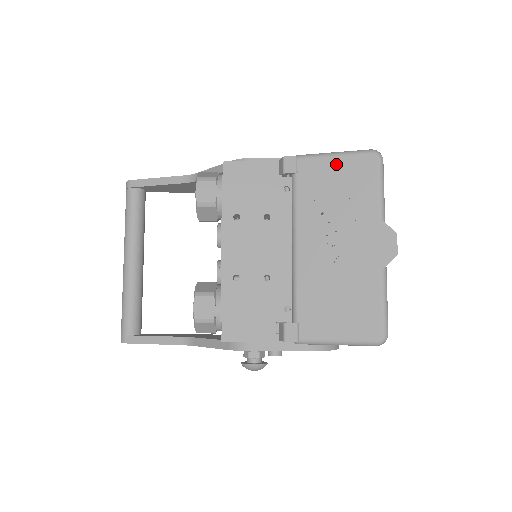
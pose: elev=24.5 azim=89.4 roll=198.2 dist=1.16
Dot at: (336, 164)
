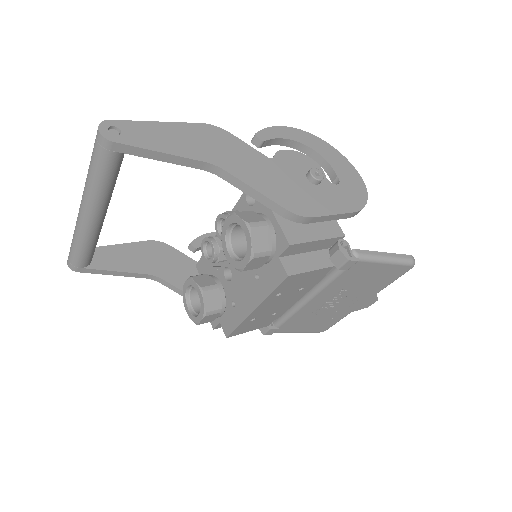
Dot at: (381, 268)
